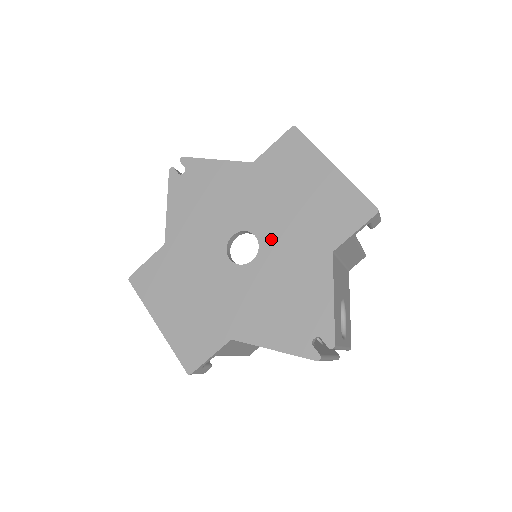
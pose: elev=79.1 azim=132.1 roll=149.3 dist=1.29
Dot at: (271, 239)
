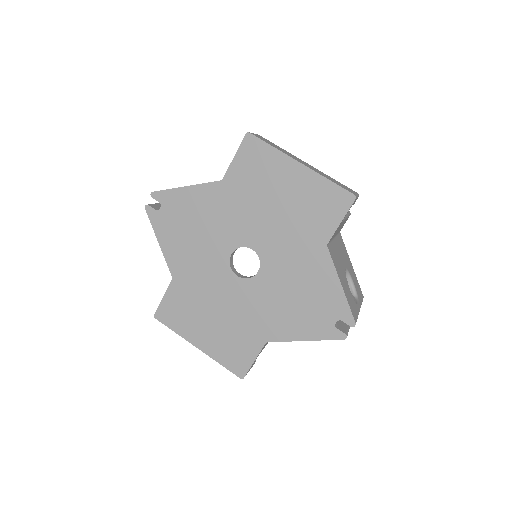
Dot at: (267, 248)
